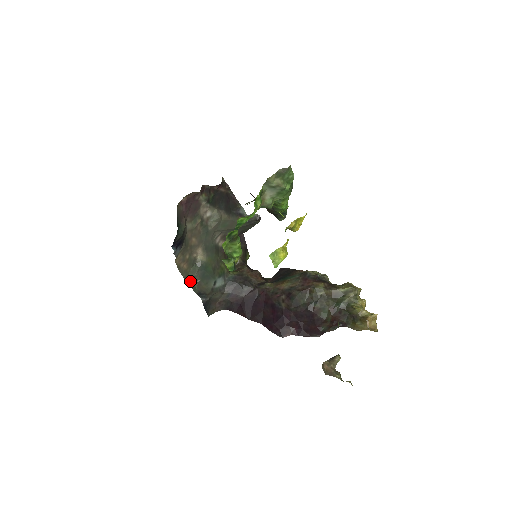
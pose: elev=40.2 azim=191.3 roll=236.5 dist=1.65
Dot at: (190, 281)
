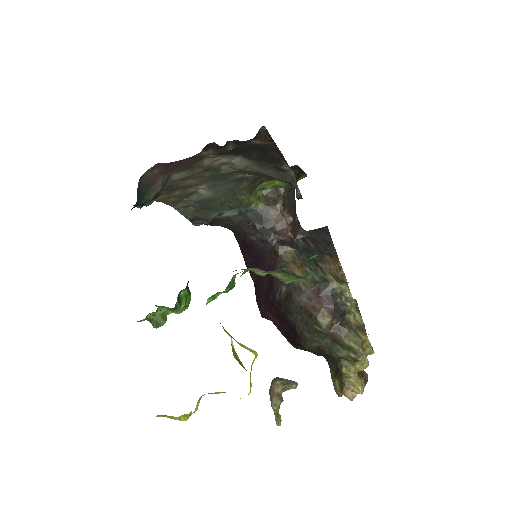
Dot at: (182, 207)
